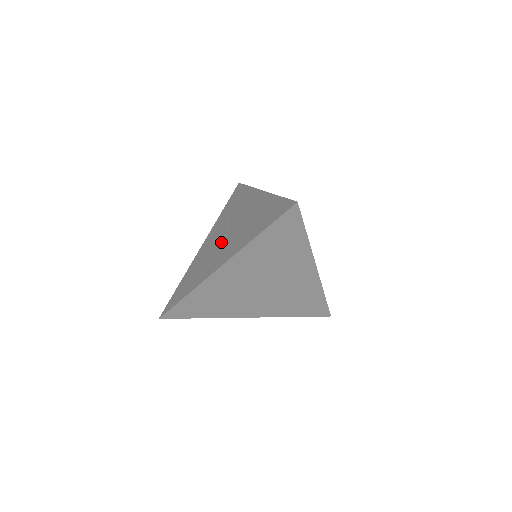
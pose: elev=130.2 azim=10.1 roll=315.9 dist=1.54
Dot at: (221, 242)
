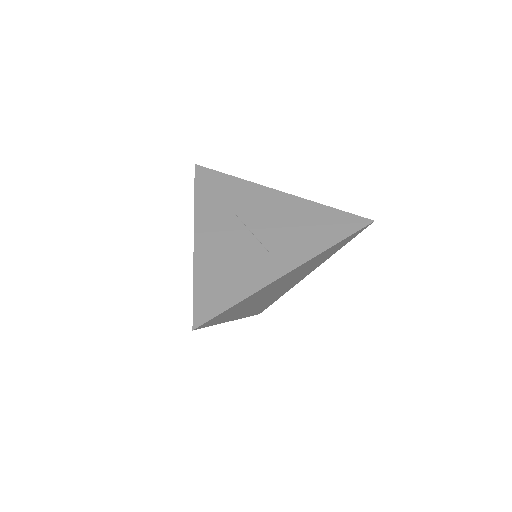
Dot at: (252, 240)
